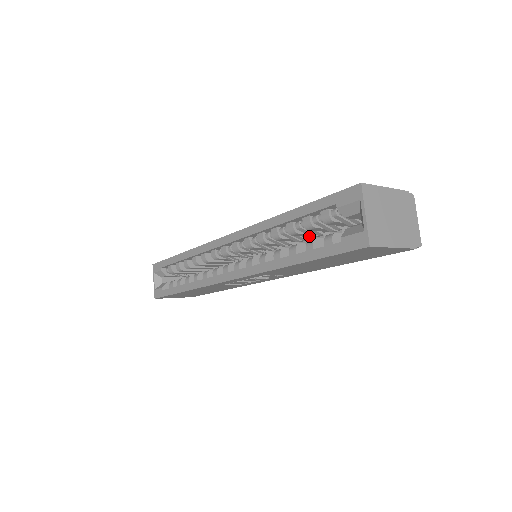
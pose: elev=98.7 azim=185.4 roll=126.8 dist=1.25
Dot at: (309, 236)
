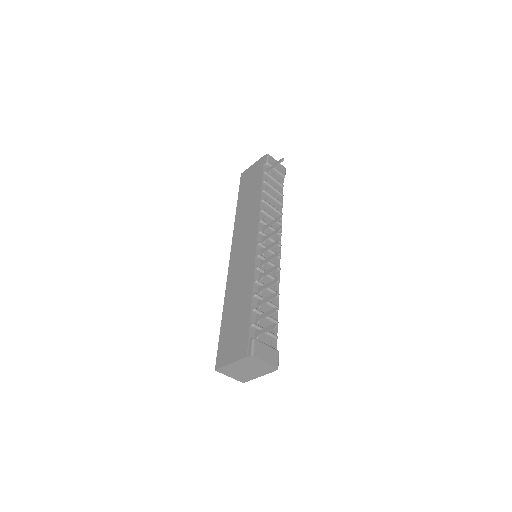
Dot at: occluded
